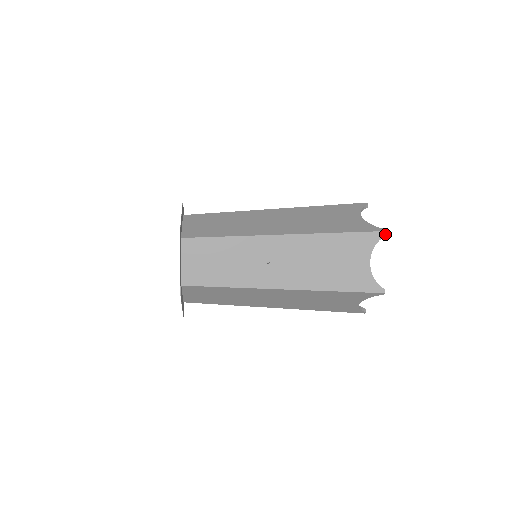
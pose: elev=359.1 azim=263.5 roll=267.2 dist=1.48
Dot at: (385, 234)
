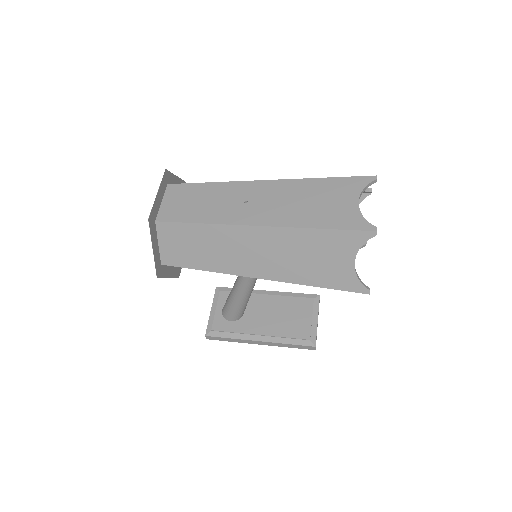
Dot at: (376, 178)
